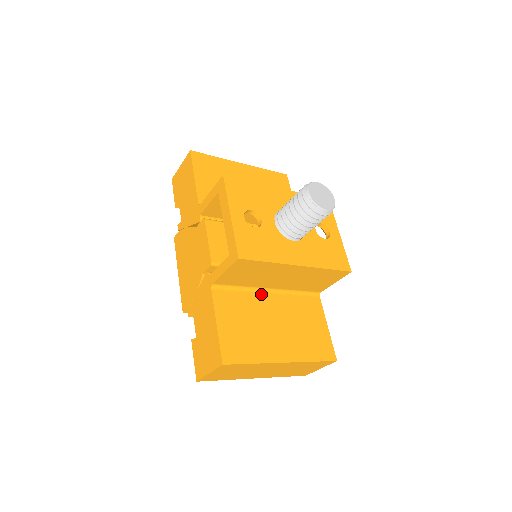
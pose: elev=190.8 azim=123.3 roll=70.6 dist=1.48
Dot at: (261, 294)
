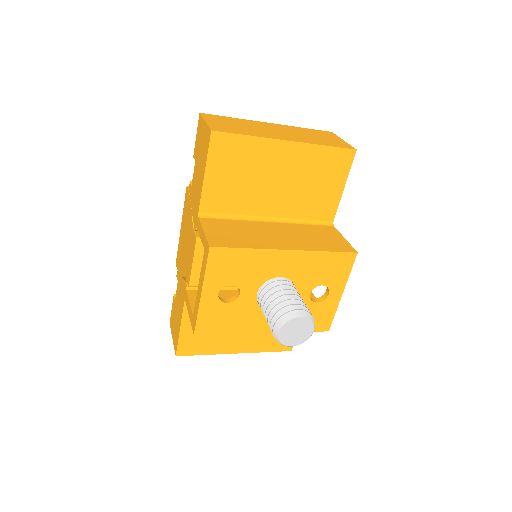
Dot at: occluded
